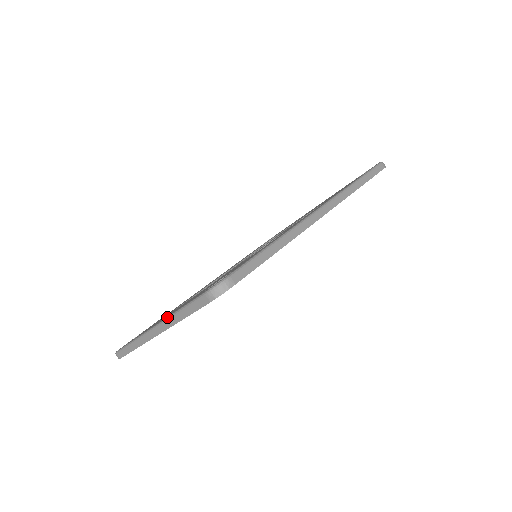
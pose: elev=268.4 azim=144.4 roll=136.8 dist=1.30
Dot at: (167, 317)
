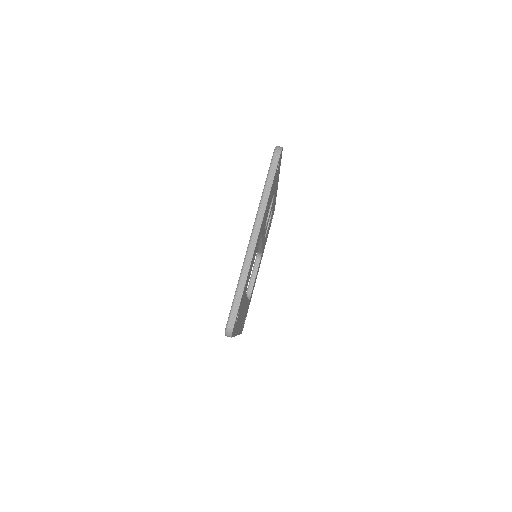
Dot at: (258, 208)
